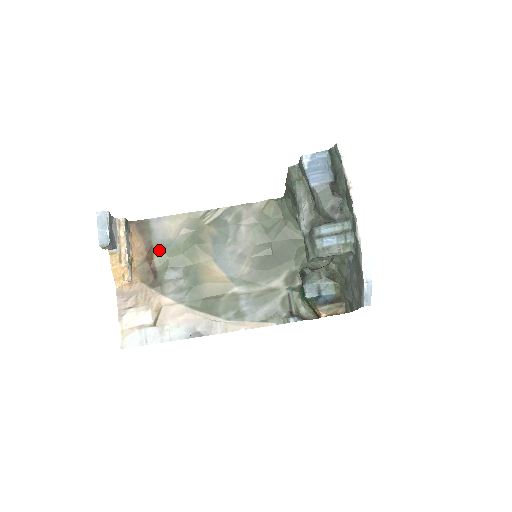
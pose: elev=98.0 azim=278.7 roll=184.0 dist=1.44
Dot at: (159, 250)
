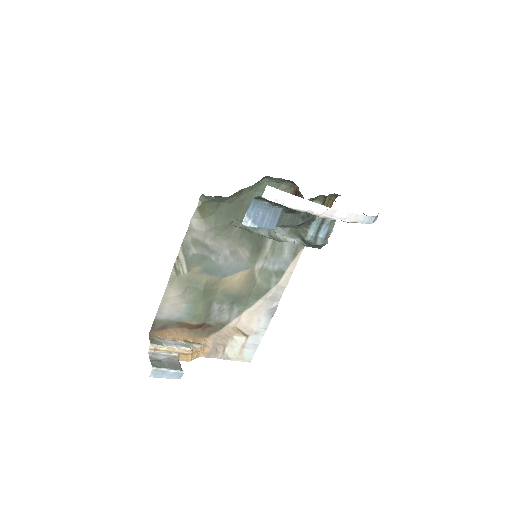
Dot at: (190, 319)
